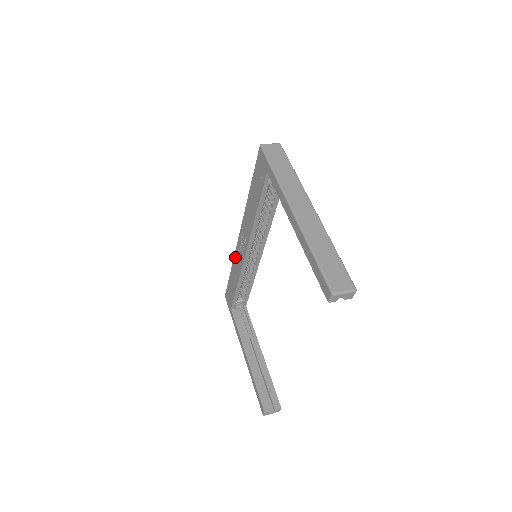
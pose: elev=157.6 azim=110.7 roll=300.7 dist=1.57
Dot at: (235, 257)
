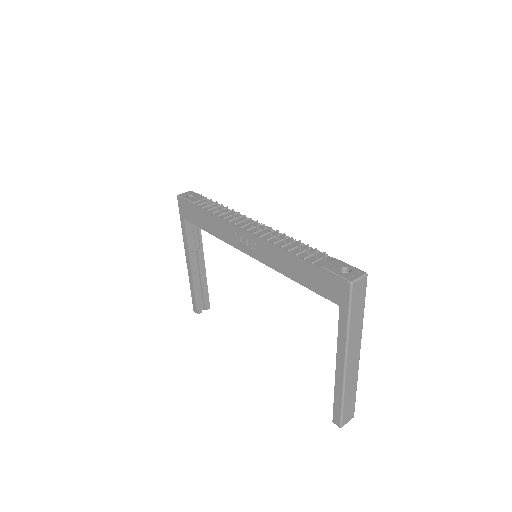
Dot at: (224, 224)
